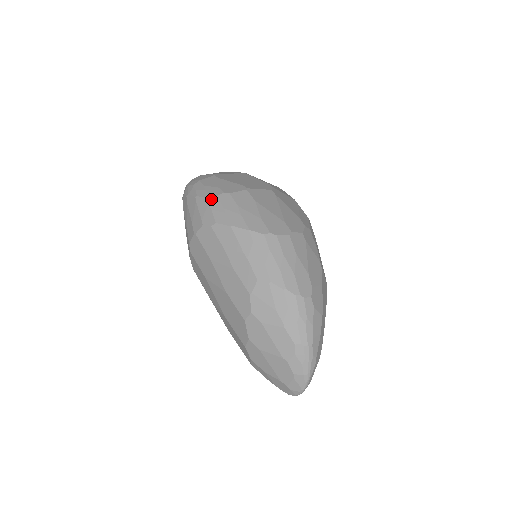
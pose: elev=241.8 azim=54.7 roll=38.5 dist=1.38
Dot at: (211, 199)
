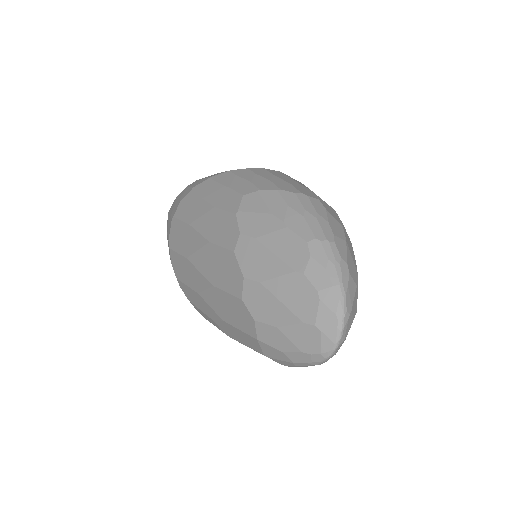
Dot at: (190, 184)
